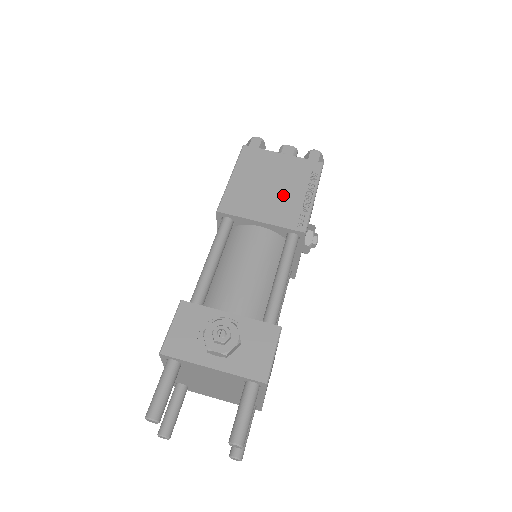
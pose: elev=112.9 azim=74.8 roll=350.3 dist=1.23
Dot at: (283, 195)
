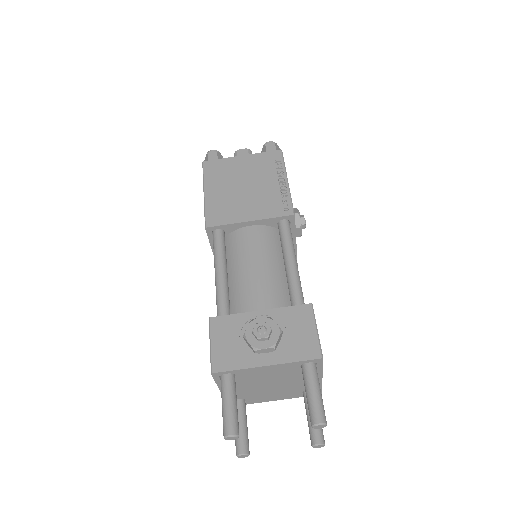
Dot at: (259, 190)
